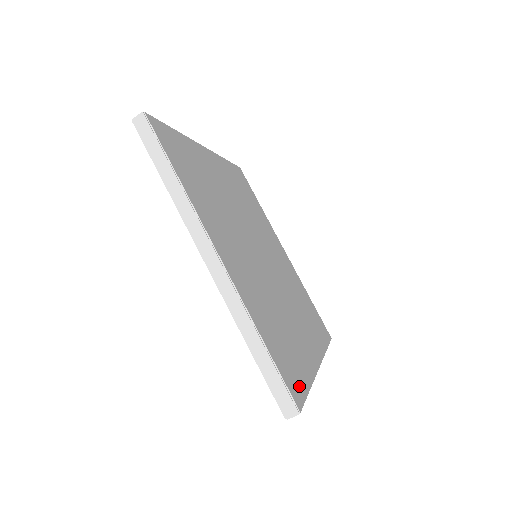
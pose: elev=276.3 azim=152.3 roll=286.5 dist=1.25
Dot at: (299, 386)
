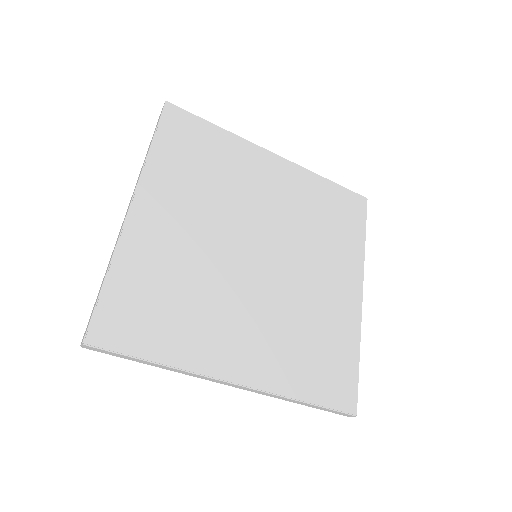
Dot at: (124, 339)
